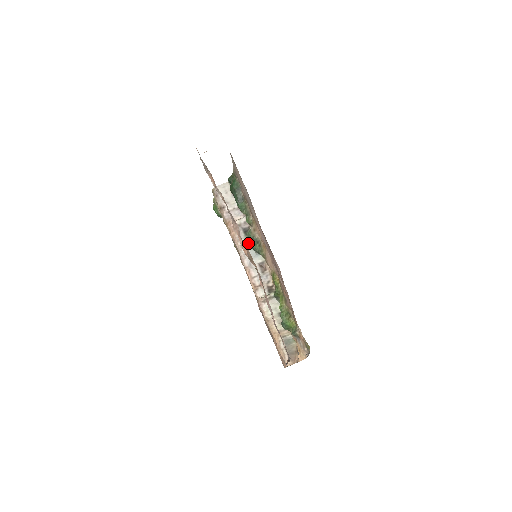
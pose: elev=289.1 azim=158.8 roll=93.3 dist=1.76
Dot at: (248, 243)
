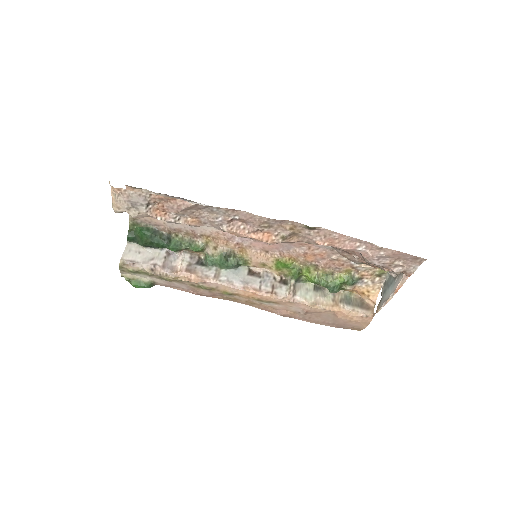
Dot at: (217, 269)
